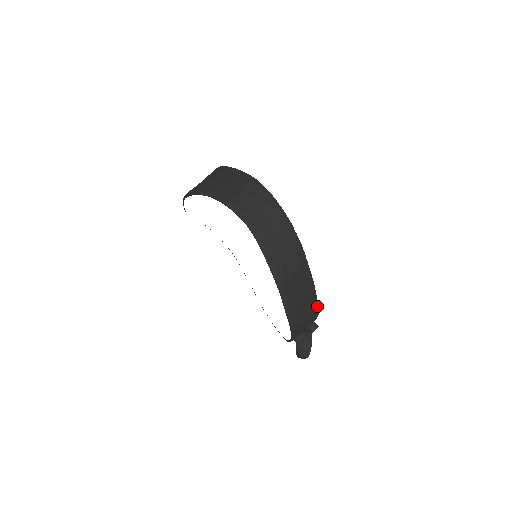
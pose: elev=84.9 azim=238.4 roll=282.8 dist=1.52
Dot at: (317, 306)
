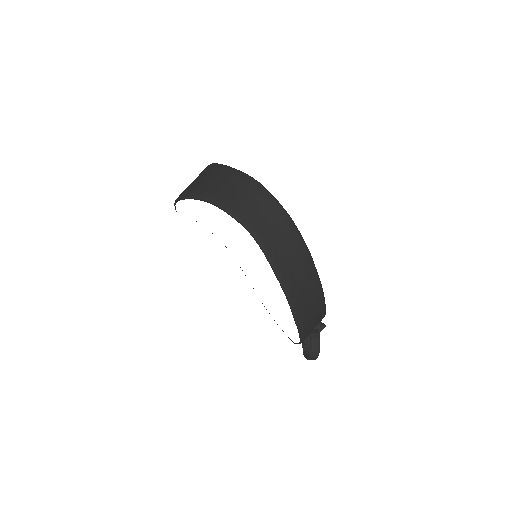
Dot at: (325, 307)
